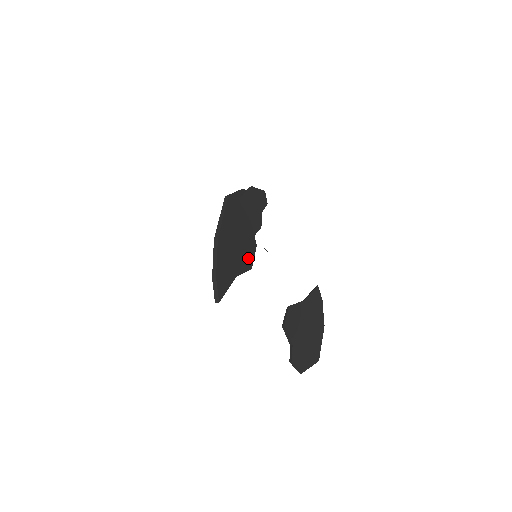
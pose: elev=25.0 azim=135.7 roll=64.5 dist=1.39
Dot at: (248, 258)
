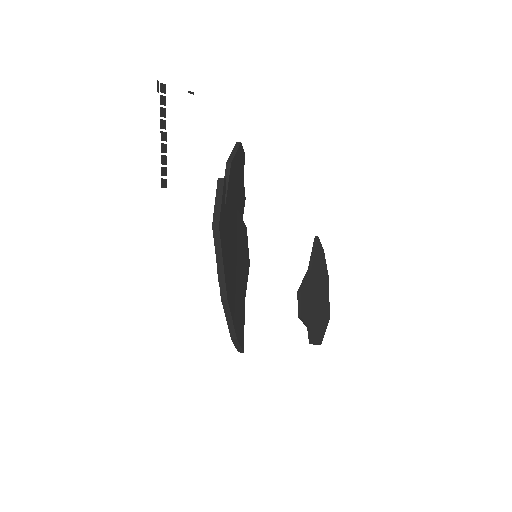
Dot at: (245, 259)
